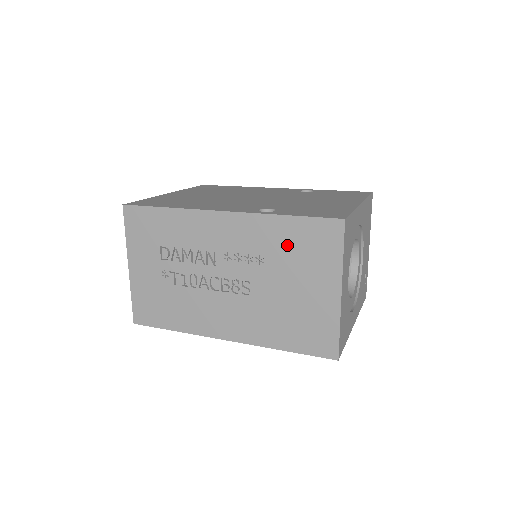
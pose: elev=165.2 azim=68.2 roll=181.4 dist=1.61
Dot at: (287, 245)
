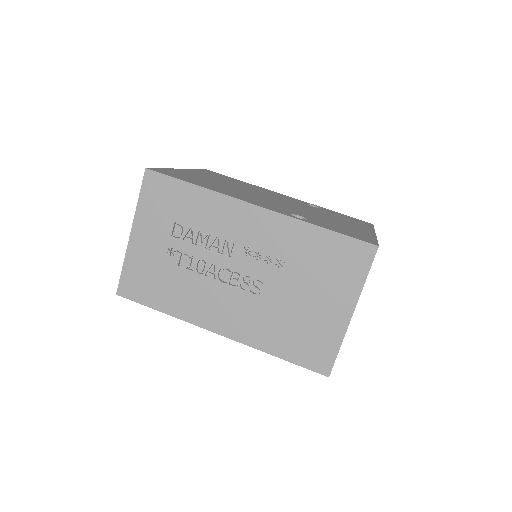
Dot at: (313, 256)
